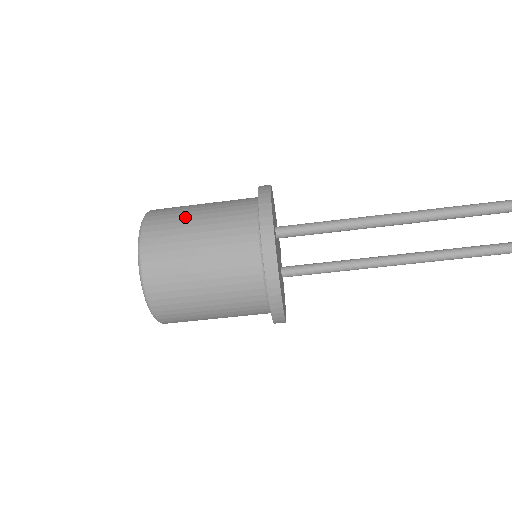
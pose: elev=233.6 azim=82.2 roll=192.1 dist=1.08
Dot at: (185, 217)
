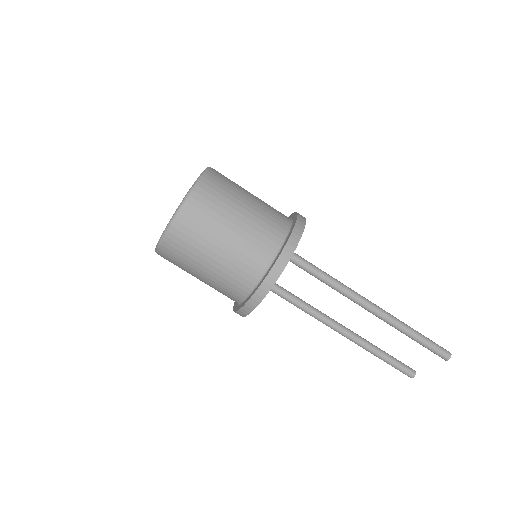
Dot at: (237, 194)
